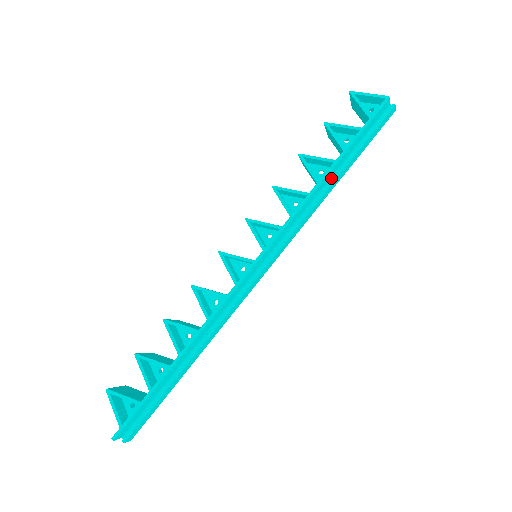
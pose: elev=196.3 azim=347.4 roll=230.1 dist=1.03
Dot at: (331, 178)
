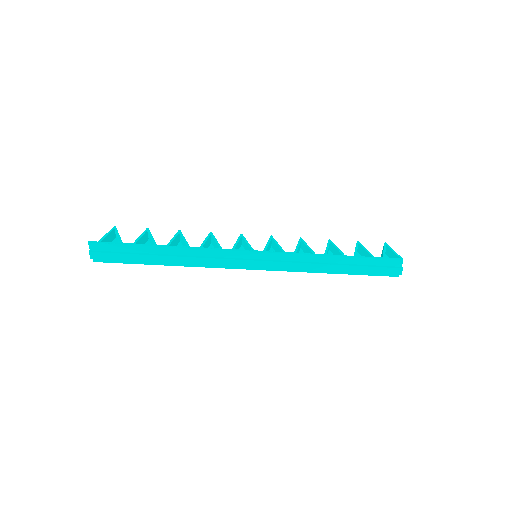
Dot at: (334, 264)
